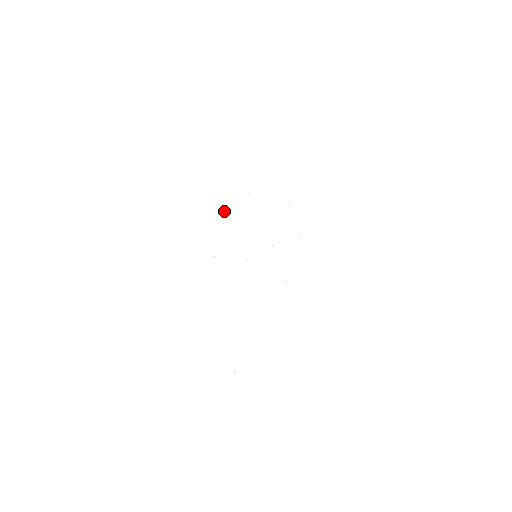
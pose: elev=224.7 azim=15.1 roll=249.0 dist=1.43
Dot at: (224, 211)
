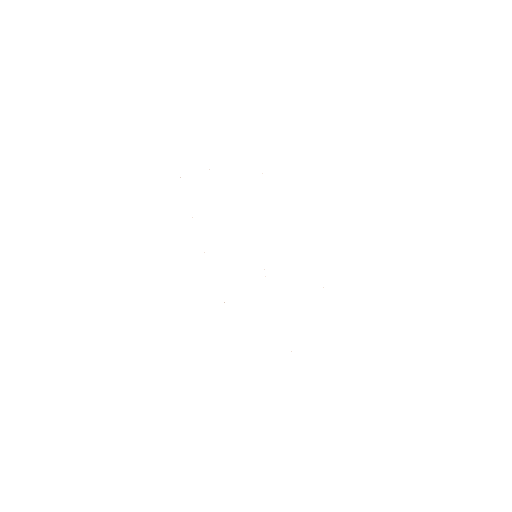
Dot at: occluded
